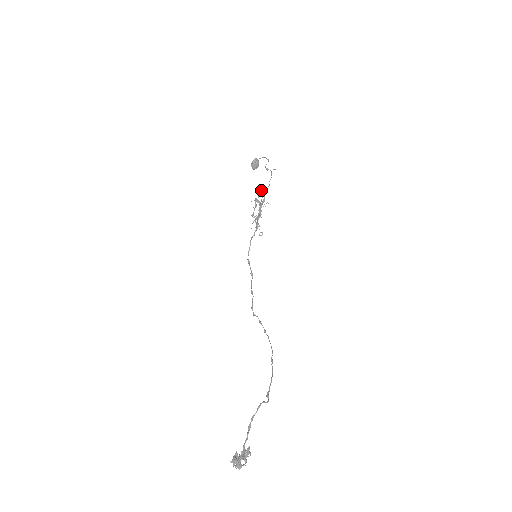
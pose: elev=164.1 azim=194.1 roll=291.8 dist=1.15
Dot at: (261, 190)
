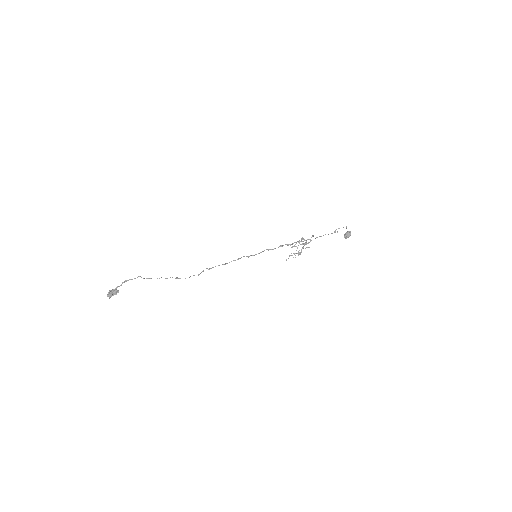
Dot at: (313, 236)
